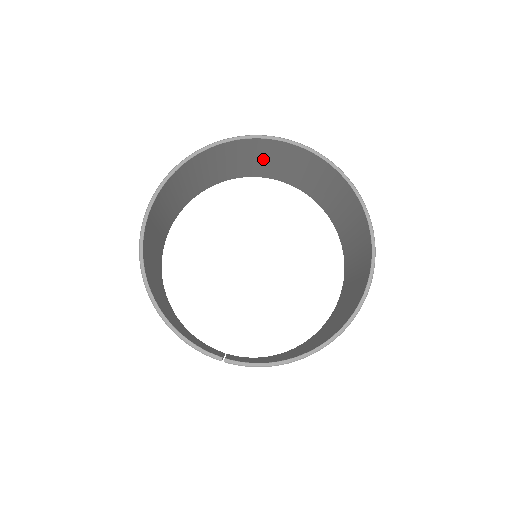
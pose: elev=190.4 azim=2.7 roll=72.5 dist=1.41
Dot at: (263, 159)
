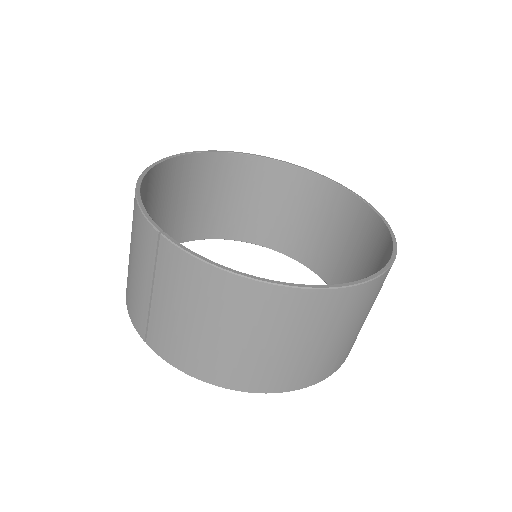
Dot at: (309, 219)
